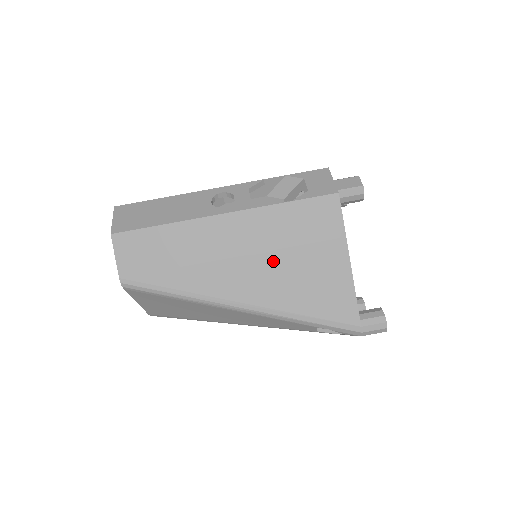
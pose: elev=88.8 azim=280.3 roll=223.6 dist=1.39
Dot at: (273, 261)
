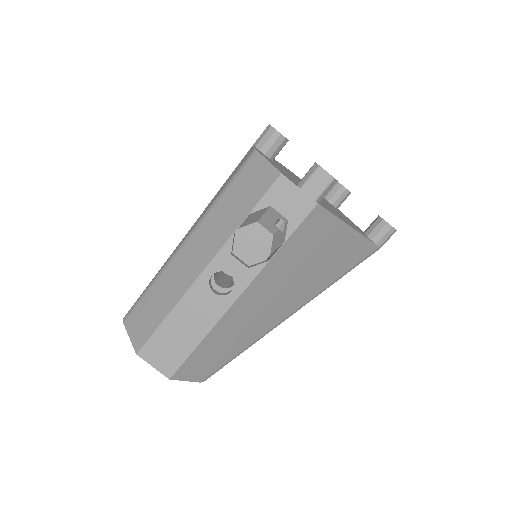
Dot at: (297, 281)
